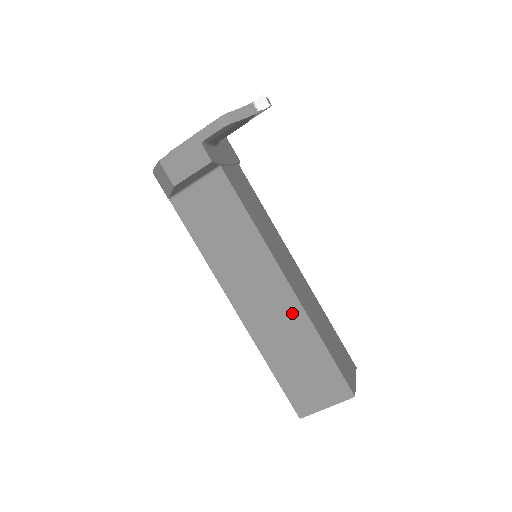
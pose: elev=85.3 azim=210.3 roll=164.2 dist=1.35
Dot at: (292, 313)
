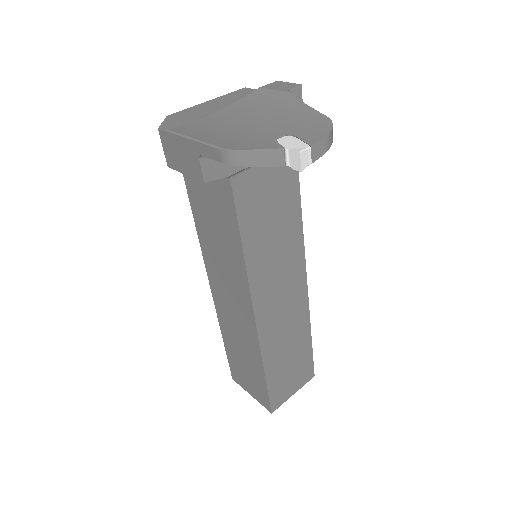
Dot at: (249, 334)
